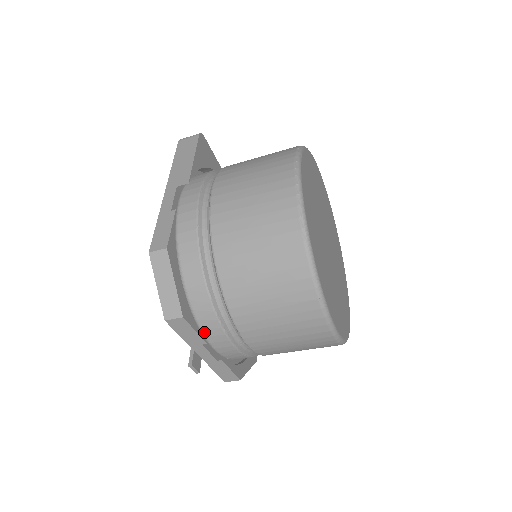
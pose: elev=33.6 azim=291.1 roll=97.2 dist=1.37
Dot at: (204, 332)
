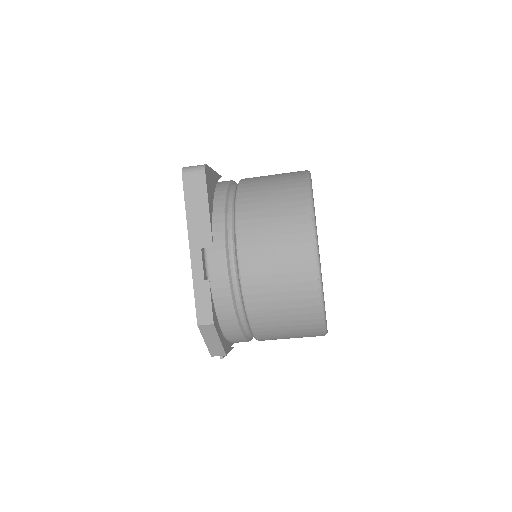
Dot at: occluded
